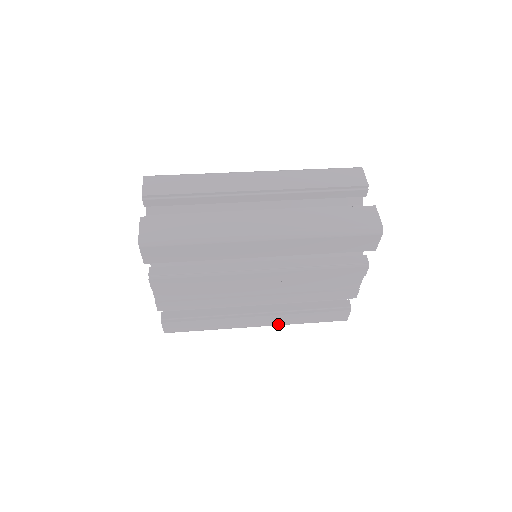
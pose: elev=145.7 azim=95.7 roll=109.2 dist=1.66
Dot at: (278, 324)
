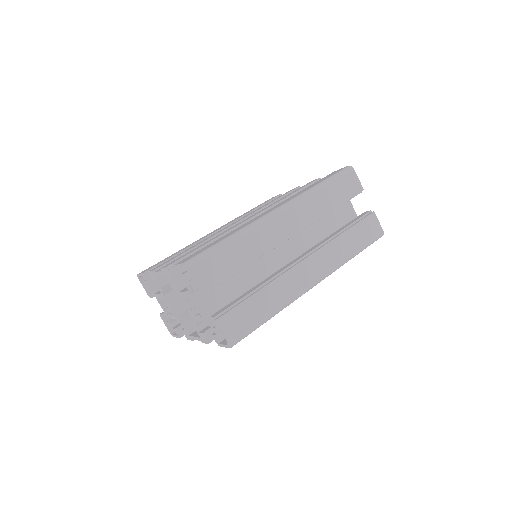
Dot at: occluded
